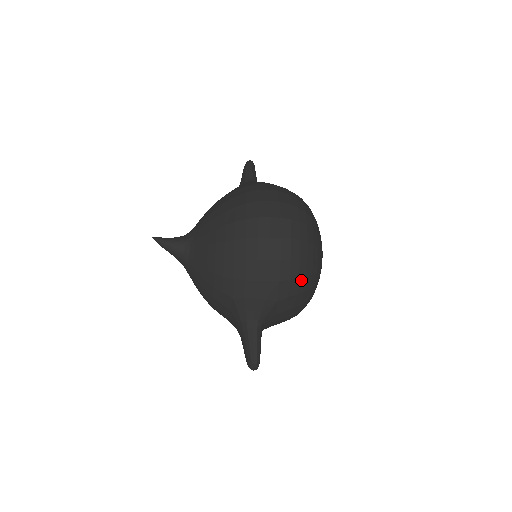
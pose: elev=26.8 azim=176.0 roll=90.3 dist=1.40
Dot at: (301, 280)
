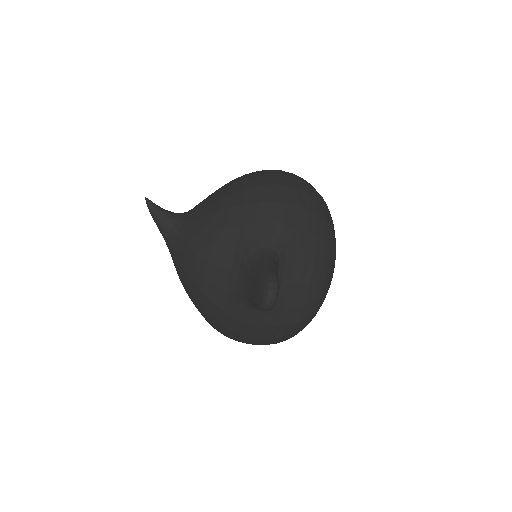
Dot at: (321, 221)
